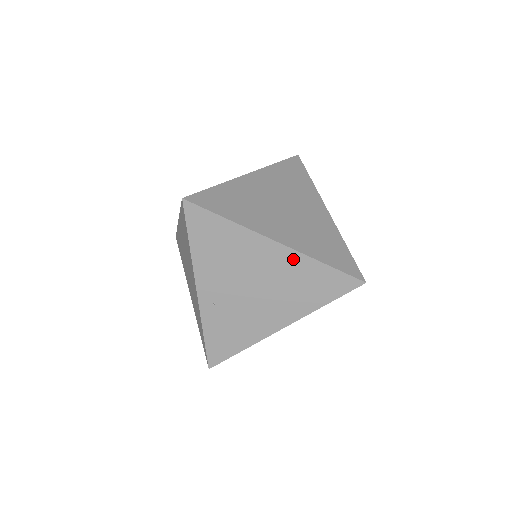
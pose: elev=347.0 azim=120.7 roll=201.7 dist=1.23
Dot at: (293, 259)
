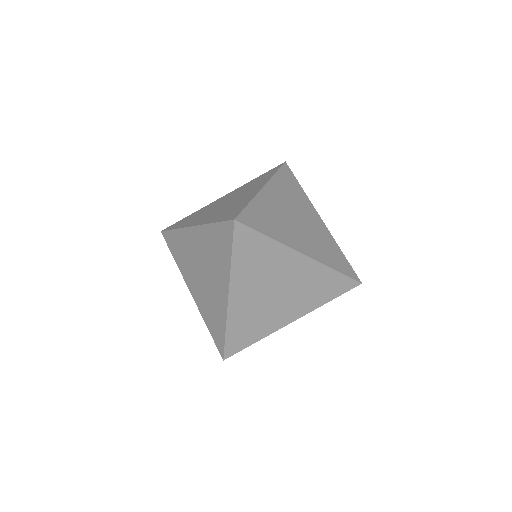
Dot at: (314, 268)
